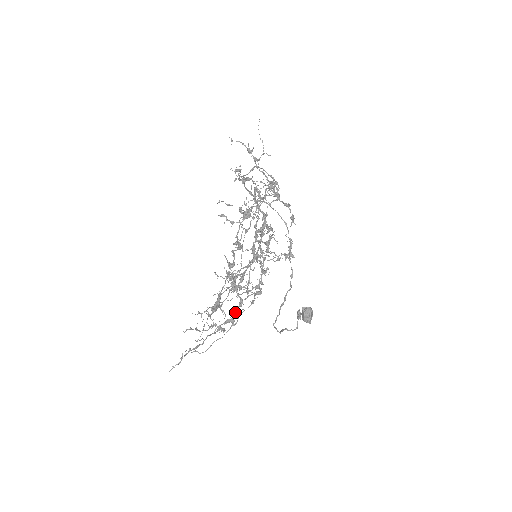
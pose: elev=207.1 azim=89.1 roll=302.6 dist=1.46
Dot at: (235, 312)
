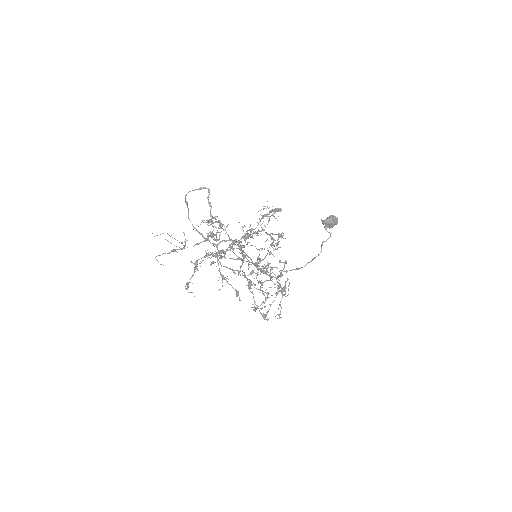
Dot at: (280, 287)
